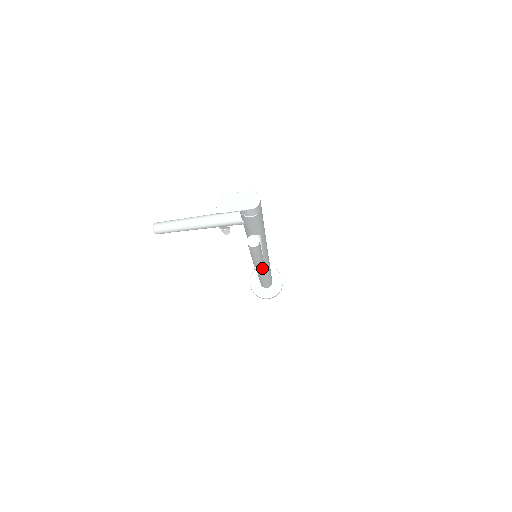
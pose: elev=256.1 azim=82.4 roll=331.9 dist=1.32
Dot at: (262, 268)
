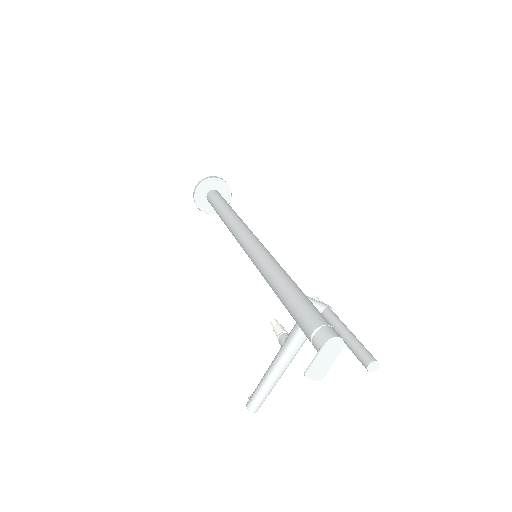
Dot at: occluded
